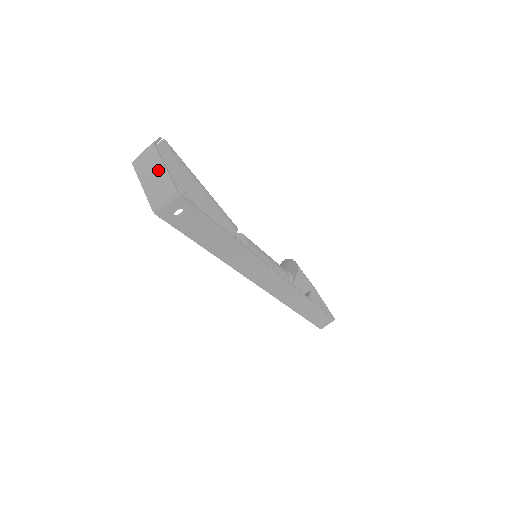
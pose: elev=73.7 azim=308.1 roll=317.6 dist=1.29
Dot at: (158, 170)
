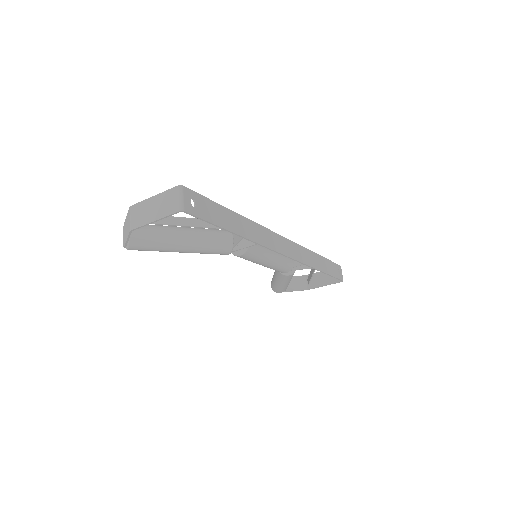
Dot at: (152, 203)
